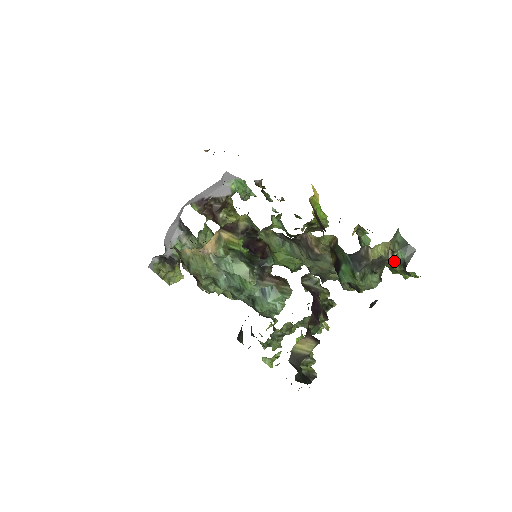
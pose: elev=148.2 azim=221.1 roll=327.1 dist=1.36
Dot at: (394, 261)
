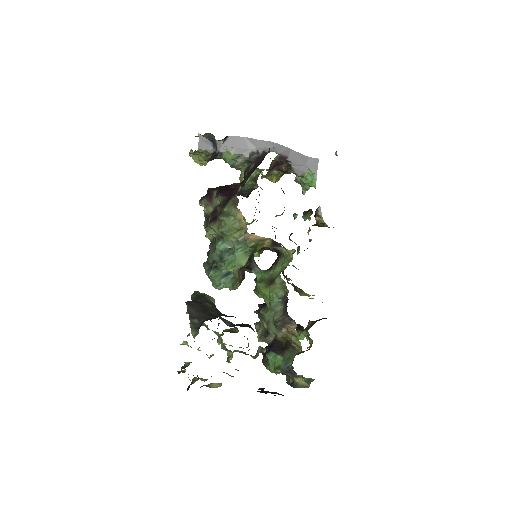
Dot at: occluded
